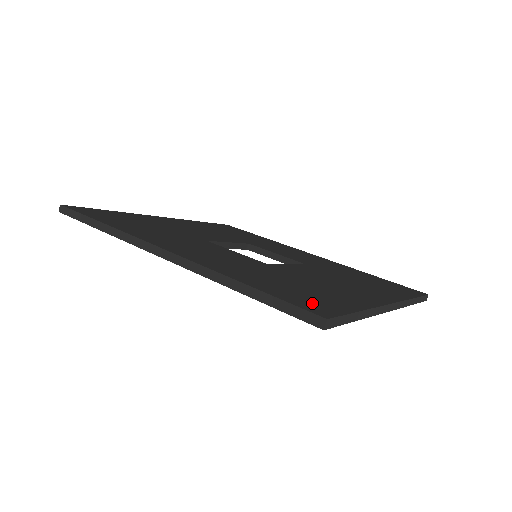
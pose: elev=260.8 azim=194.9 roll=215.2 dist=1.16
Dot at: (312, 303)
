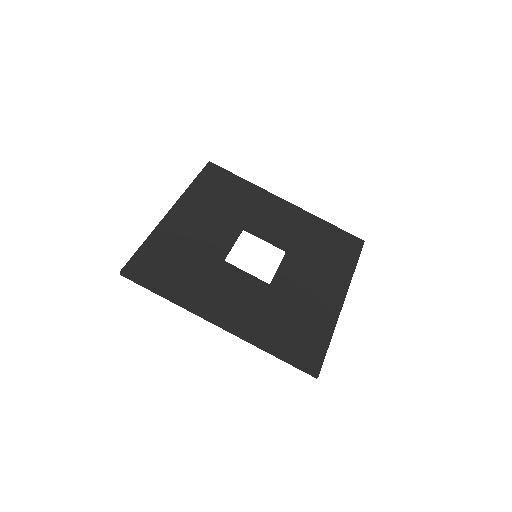
Dot at: (308, 354)
